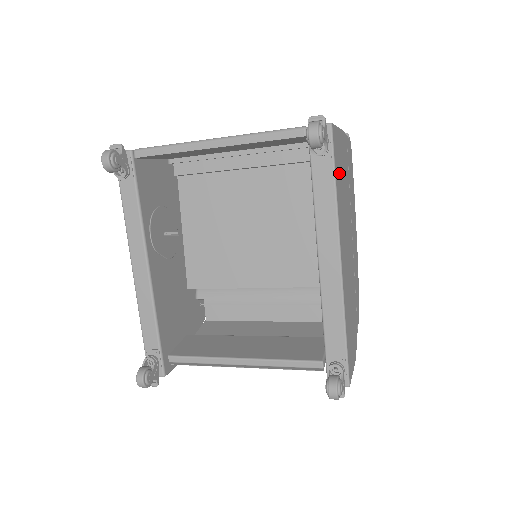
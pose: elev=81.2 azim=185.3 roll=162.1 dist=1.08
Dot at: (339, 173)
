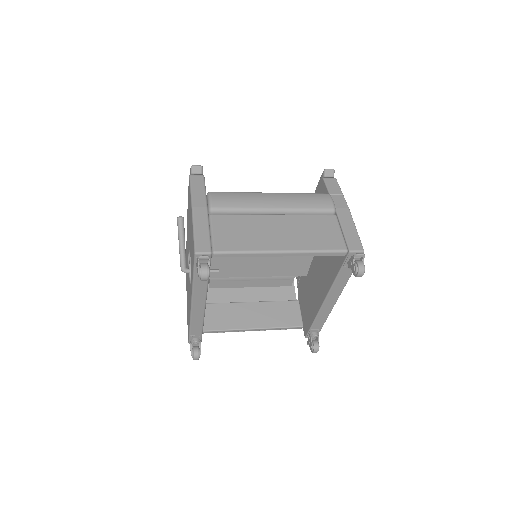
Dot at: occluded
